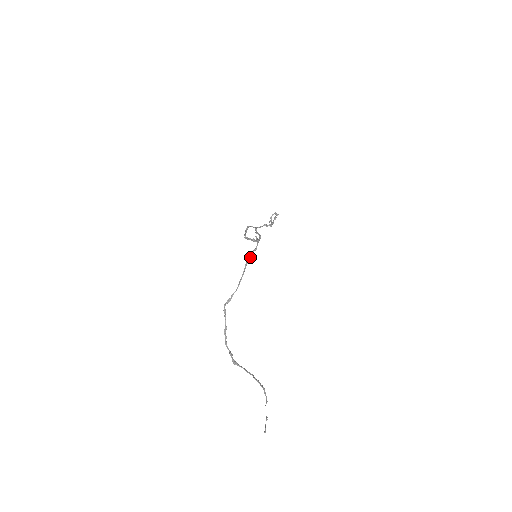
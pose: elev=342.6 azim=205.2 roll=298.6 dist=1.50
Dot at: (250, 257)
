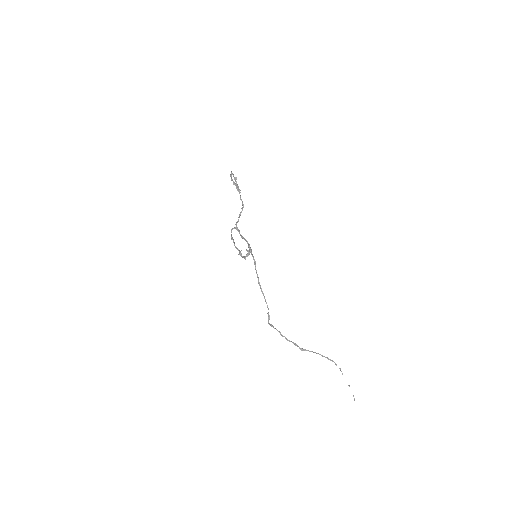
Dot at: (257, 276)
